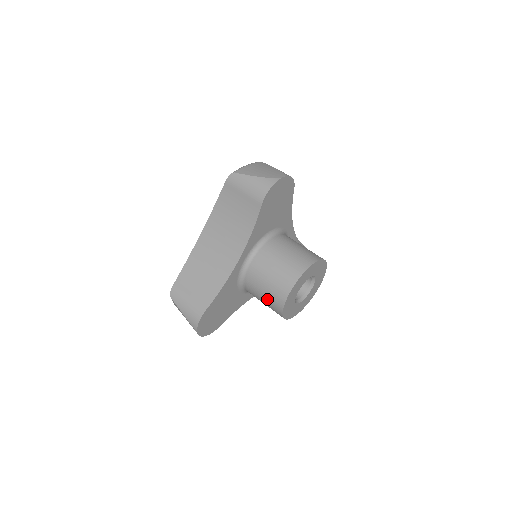
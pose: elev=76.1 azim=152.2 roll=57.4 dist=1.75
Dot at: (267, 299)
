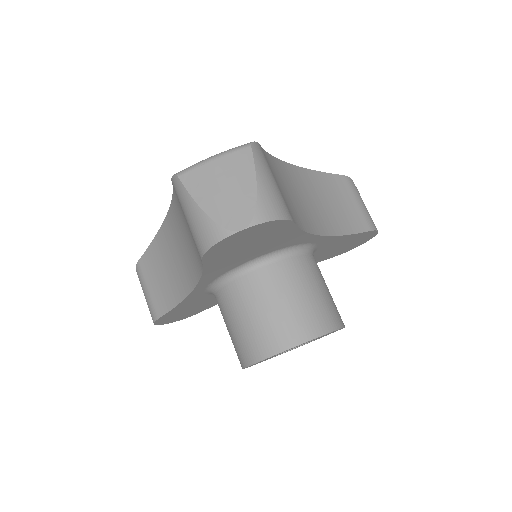
Dot at: occluded
